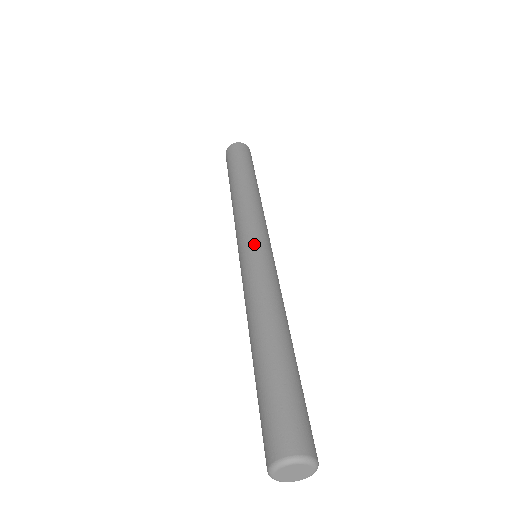
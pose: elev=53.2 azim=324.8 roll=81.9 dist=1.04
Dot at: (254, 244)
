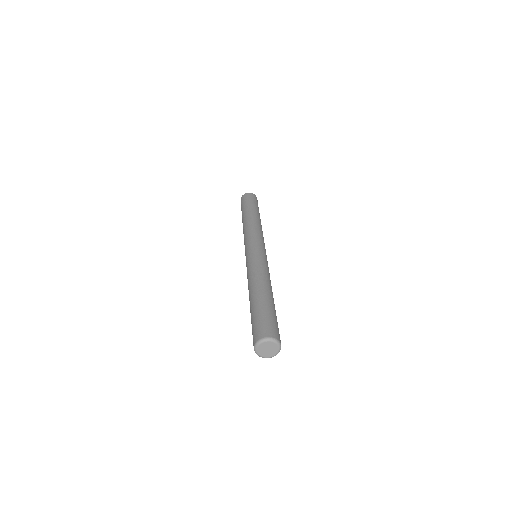
Dot at: (252, 248)
